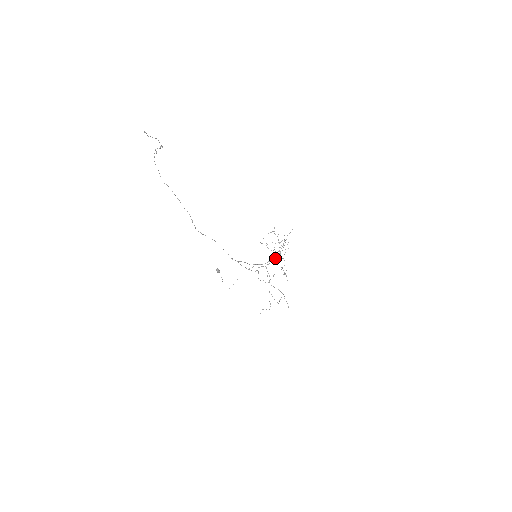
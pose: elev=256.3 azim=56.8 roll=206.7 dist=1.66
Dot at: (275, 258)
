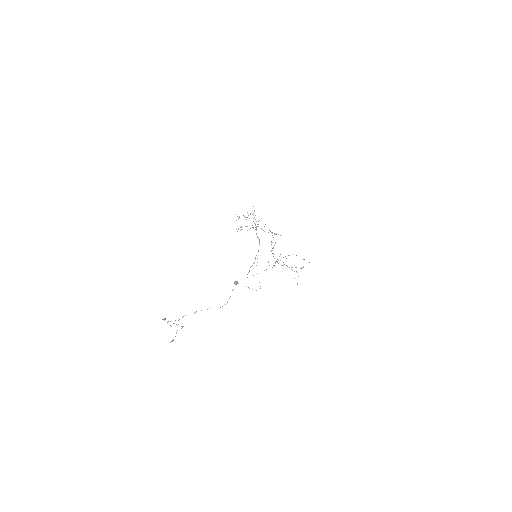
Dot at: occluded
